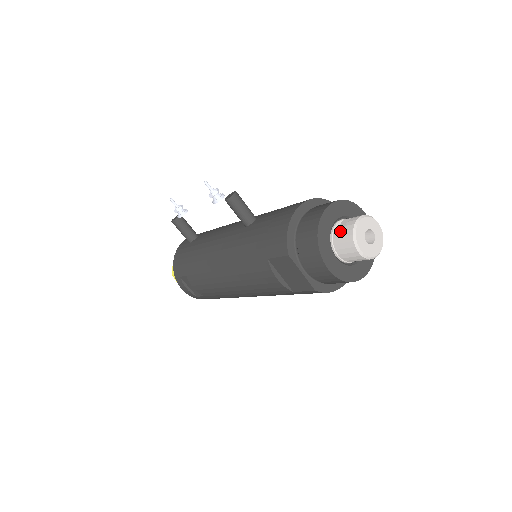
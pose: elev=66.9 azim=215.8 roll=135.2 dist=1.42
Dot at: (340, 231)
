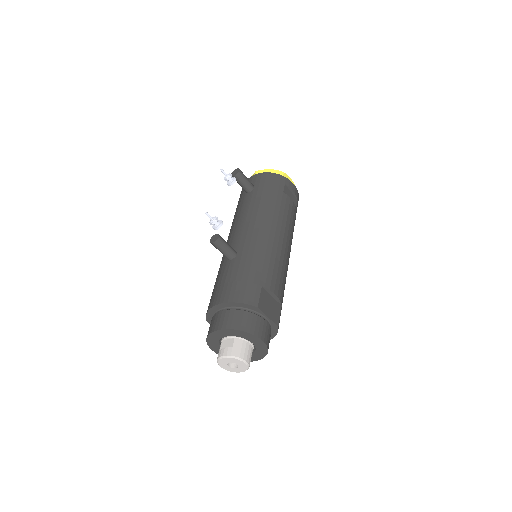
Dot at: (220, 347)
